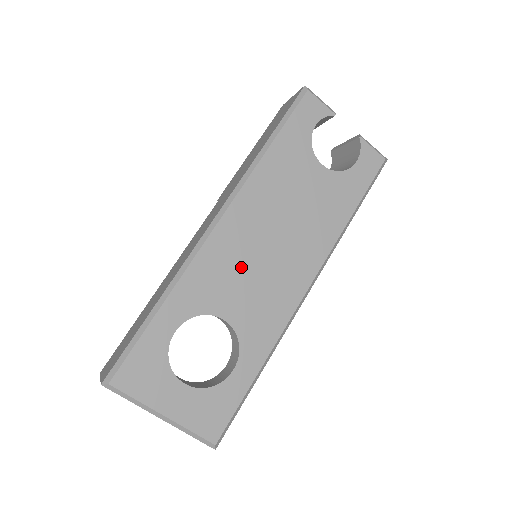
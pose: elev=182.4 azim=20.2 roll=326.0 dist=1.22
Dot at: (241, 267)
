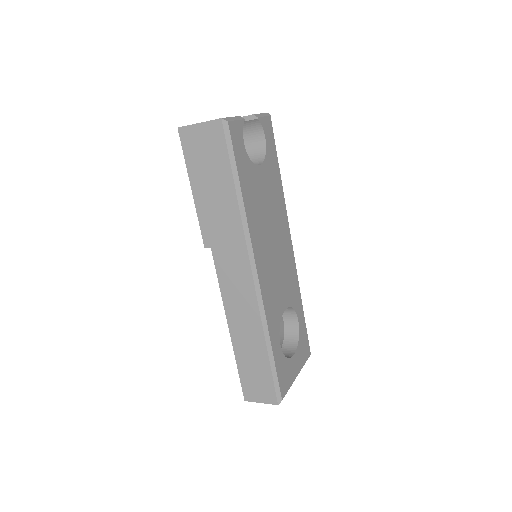
Dot at: (275, 277)
